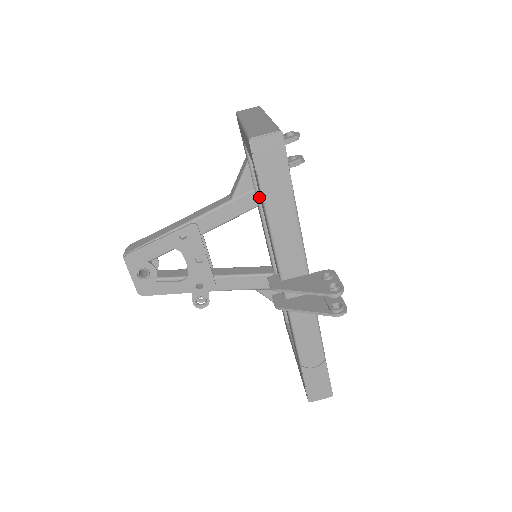
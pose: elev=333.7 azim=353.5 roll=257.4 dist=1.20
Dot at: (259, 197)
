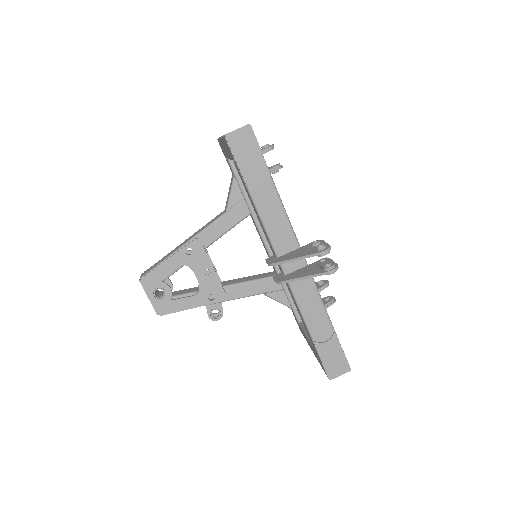
Dot at: (249, 205)
